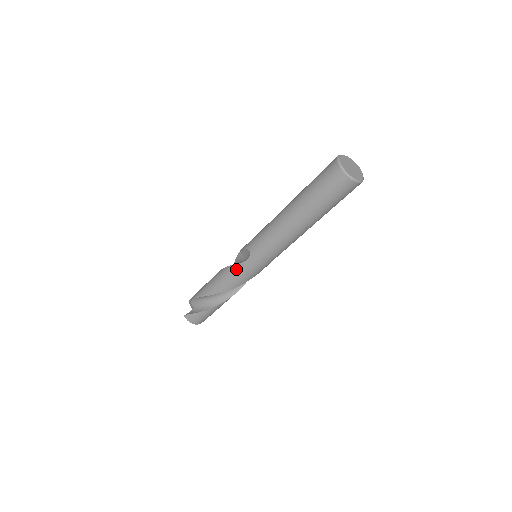
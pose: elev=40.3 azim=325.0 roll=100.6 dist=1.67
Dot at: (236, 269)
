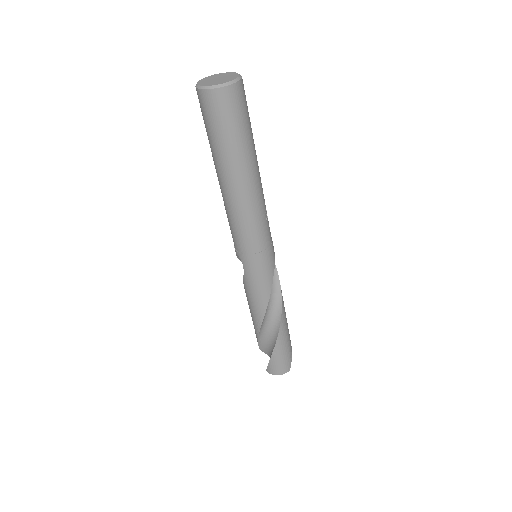
Dot at: (247, 284)
